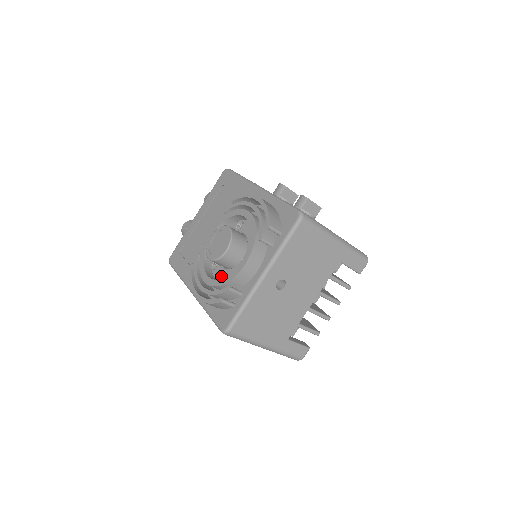
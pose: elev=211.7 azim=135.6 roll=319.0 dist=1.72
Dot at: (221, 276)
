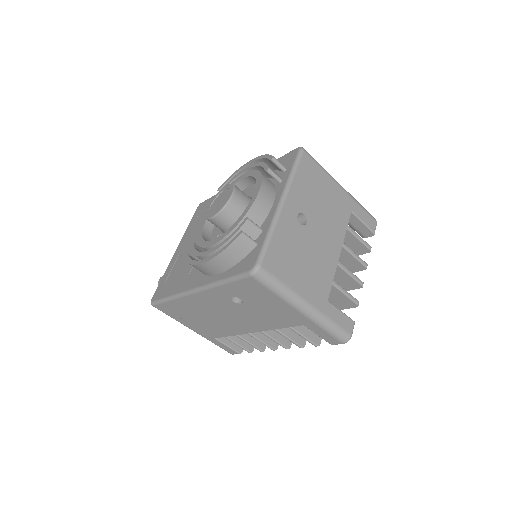
Dot at: occluded
